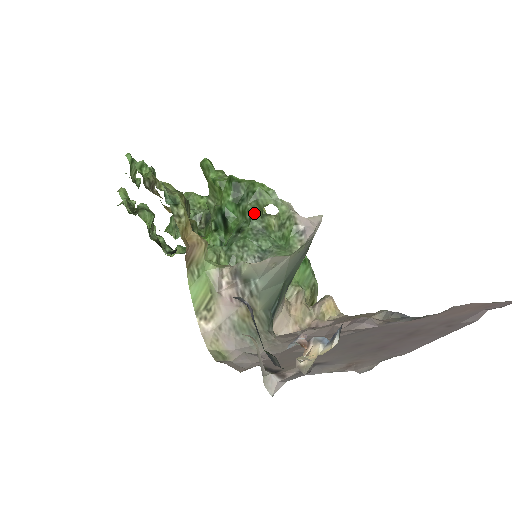
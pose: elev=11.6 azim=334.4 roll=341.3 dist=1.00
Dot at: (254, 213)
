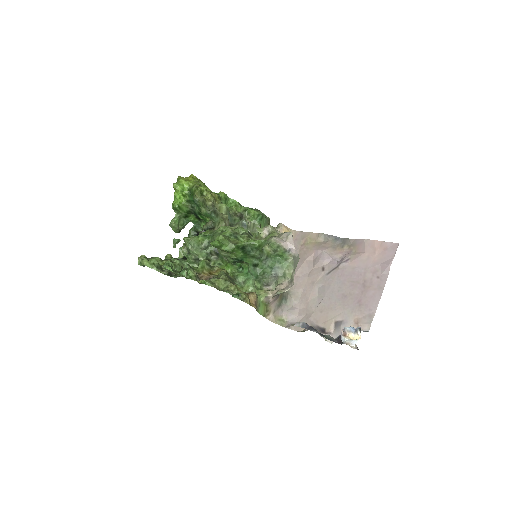
Dot at: (260, 256)
